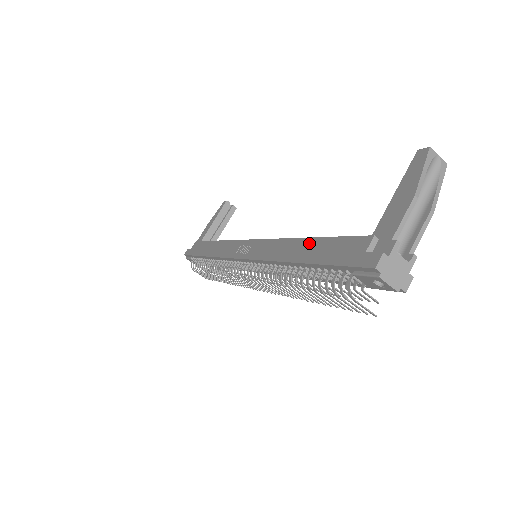
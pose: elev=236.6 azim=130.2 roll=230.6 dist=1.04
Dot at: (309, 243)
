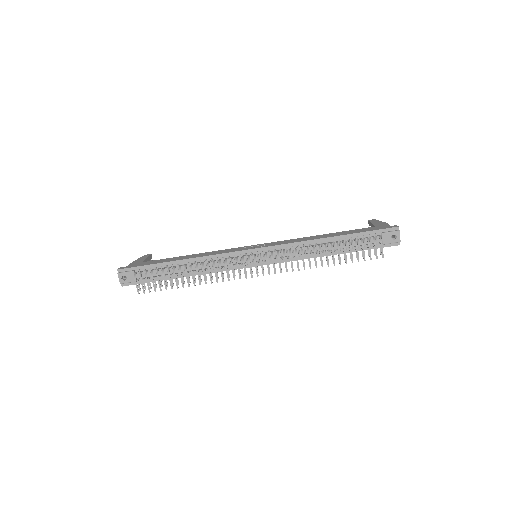
Dot at: (335, 233)
